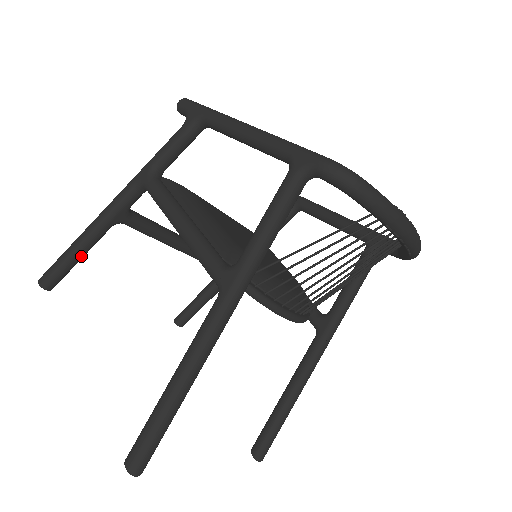
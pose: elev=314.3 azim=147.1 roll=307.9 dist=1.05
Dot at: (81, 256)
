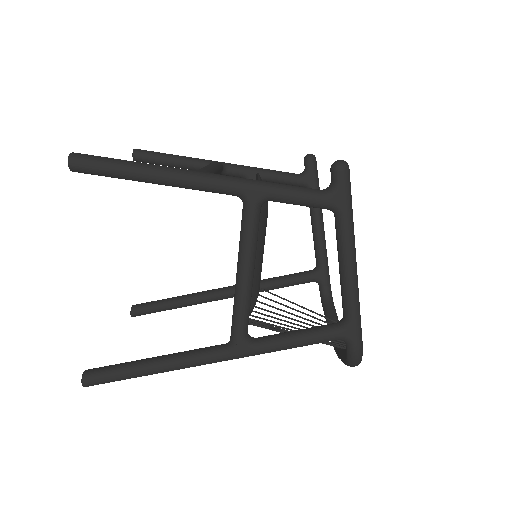
Dot at: (133, 179)
